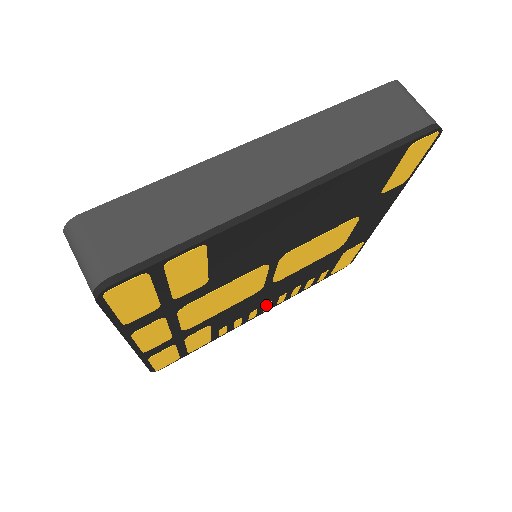
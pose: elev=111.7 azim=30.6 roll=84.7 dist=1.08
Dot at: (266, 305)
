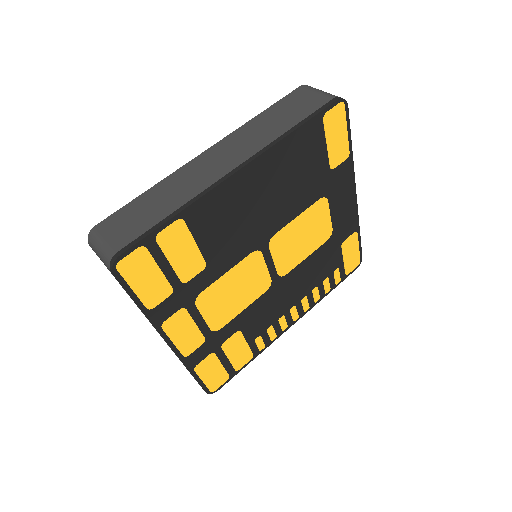
Dot at: (291, 311)
